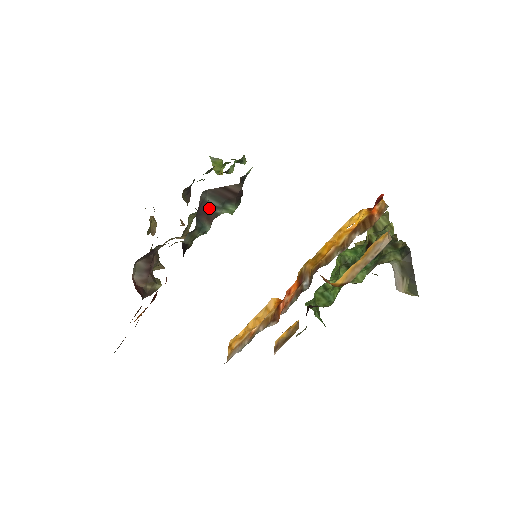
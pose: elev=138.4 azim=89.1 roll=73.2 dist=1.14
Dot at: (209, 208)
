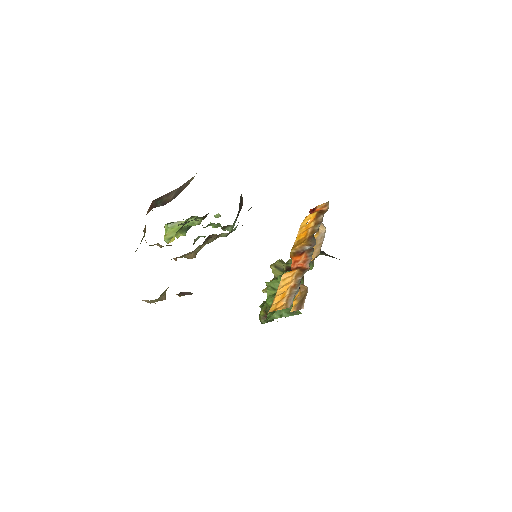
Dot at: occluded
